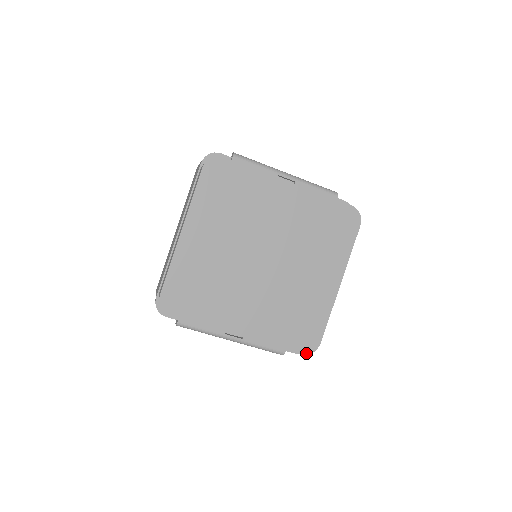
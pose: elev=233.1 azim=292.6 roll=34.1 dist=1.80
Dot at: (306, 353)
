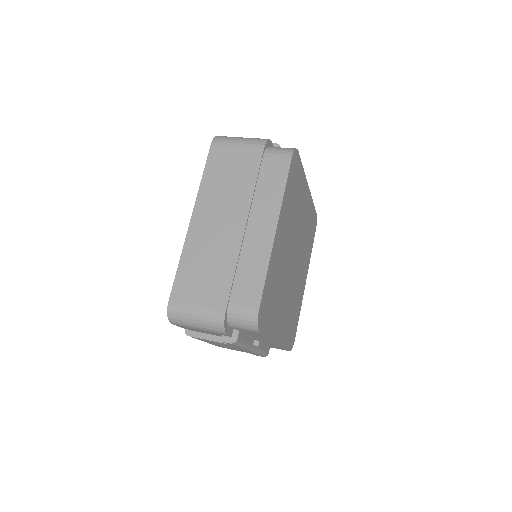
Dot at: occluded
